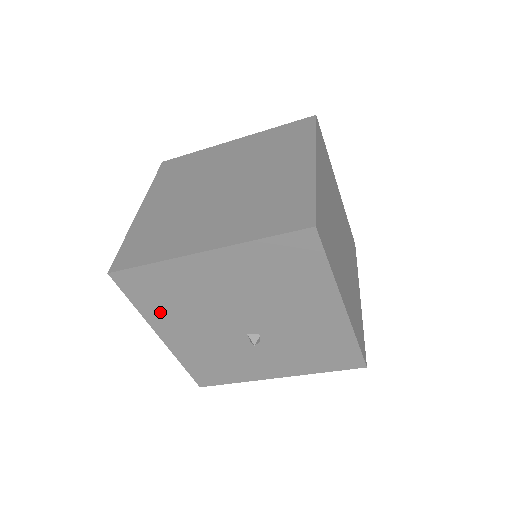
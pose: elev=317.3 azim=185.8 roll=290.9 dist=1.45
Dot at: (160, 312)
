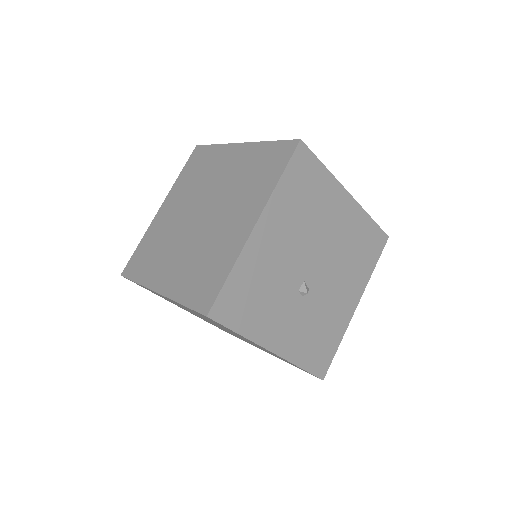
Dot at: (286, 203)
